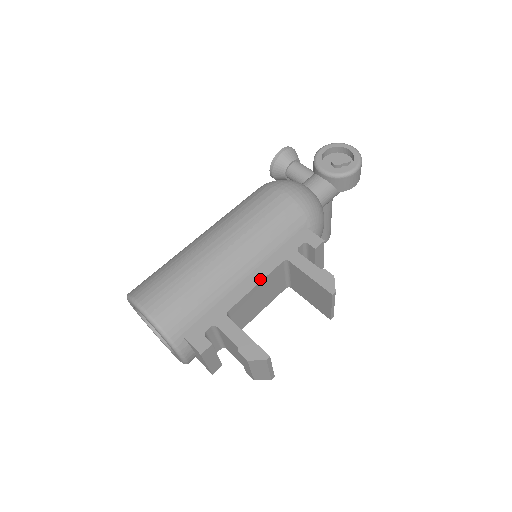
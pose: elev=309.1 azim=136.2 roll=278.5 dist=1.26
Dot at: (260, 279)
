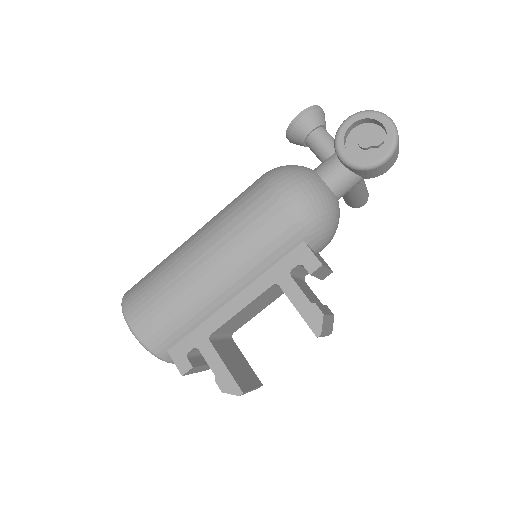
Dot at: (246, 303)
